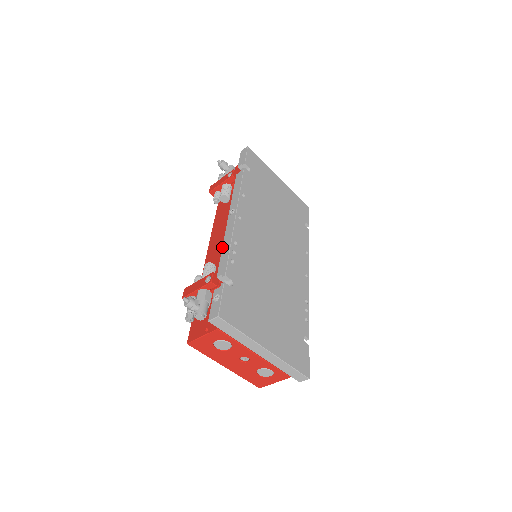
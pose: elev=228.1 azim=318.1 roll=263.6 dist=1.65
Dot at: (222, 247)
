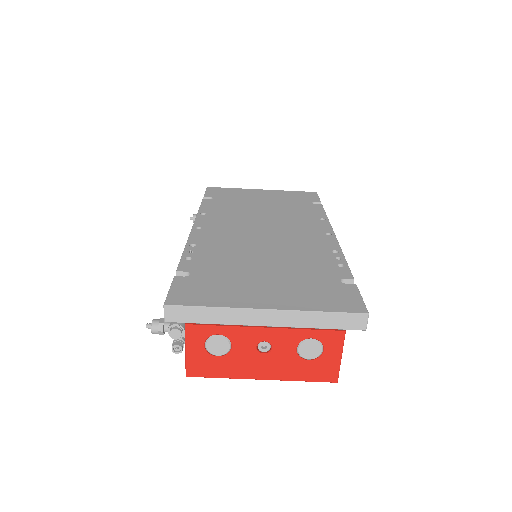
Dot at: occluded
